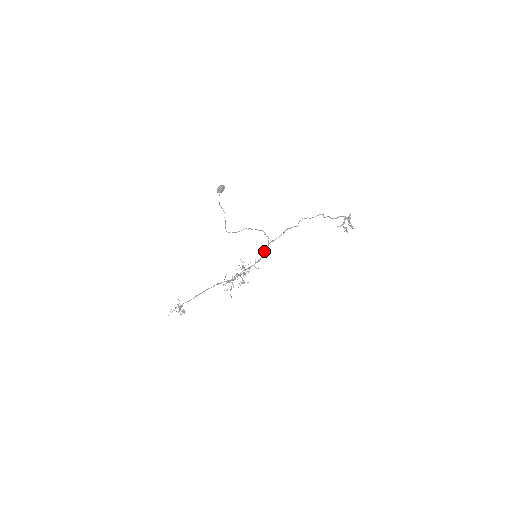
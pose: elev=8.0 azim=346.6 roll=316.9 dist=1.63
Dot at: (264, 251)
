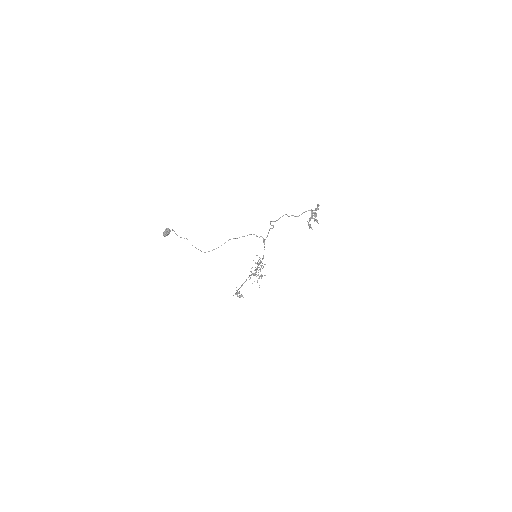
Dot at: (264, 249)
